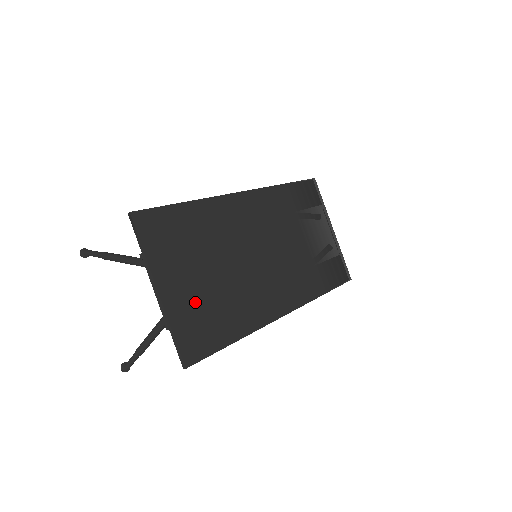
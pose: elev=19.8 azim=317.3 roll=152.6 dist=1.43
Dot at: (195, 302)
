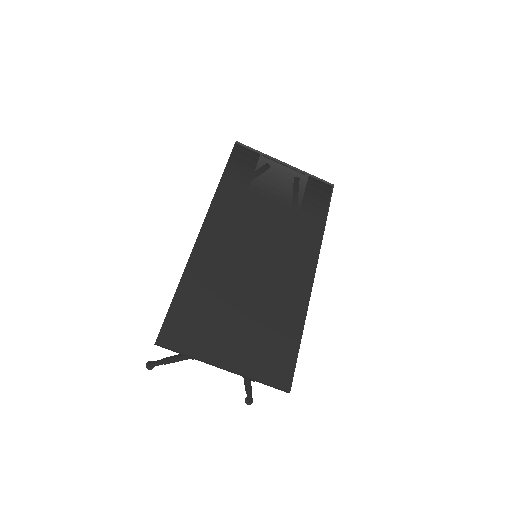
Dot at: (253, 345)
